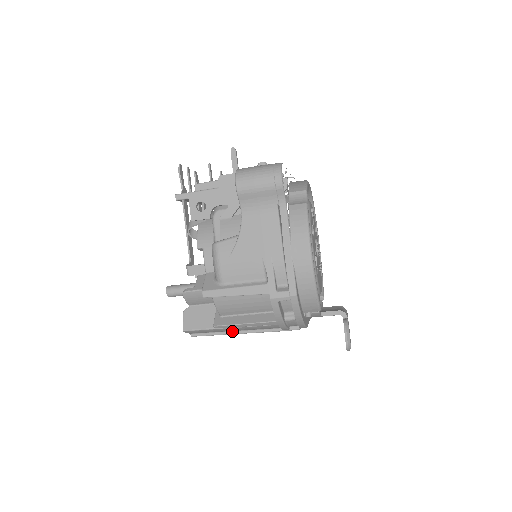
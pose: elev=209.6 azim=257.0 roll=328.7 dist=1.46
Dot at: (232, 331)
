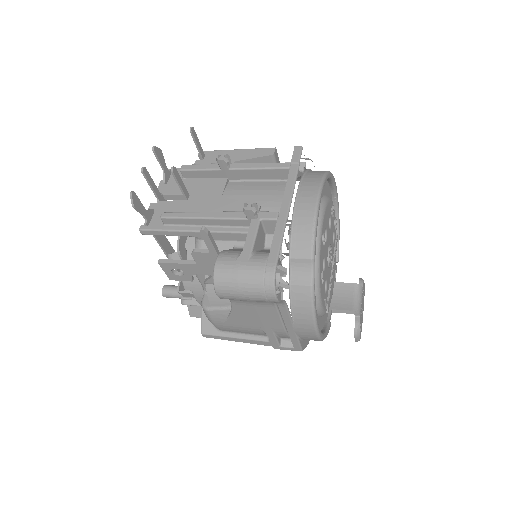
Dot at: occluded
